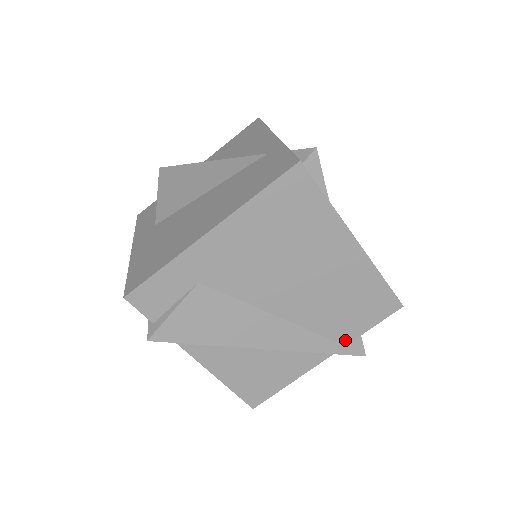
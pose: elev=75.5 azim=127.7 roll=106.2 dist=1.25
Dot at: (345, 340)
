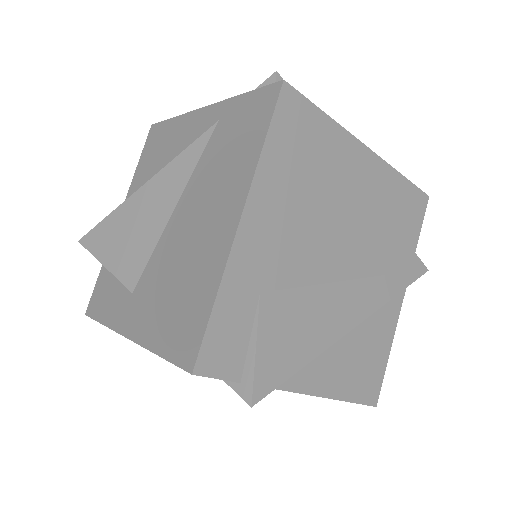
Dot at: (407, 265)
